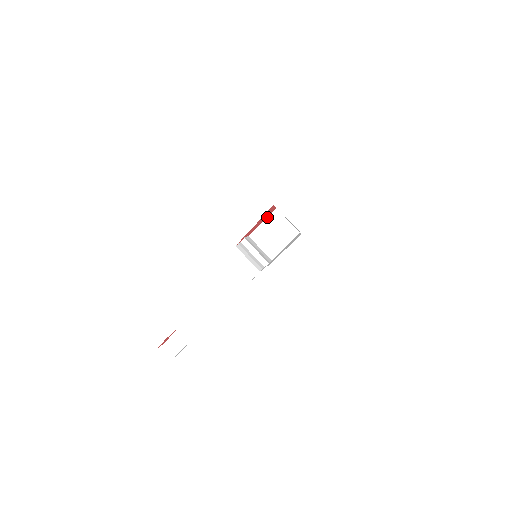
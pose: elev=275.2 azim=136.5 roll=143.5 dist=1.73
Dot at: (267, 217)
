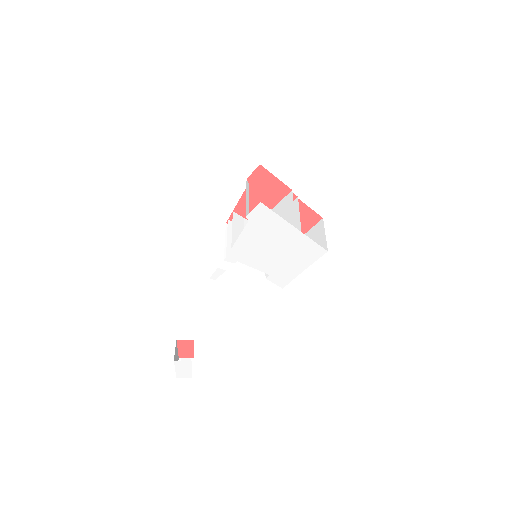
Dot at: (280, 201)
